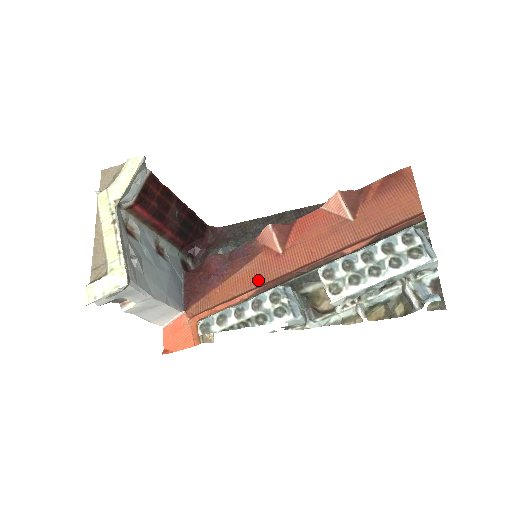
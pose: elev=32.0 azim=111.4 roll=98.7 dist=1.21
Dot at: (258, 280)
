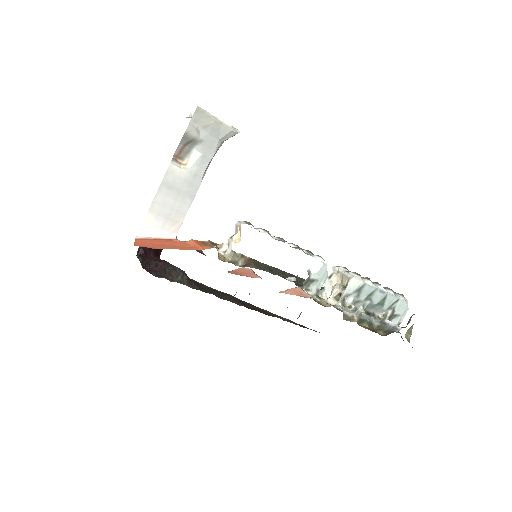
Dot at: occluded
